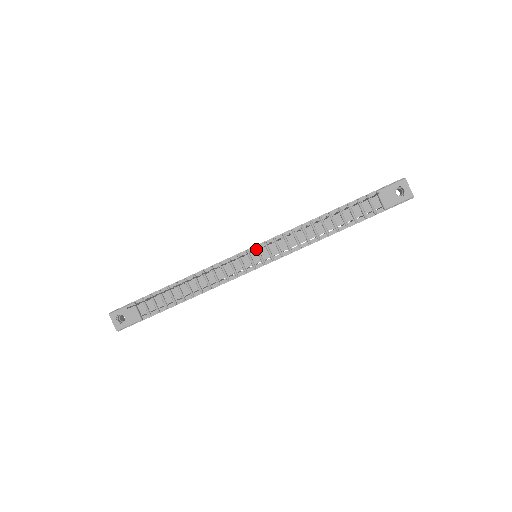
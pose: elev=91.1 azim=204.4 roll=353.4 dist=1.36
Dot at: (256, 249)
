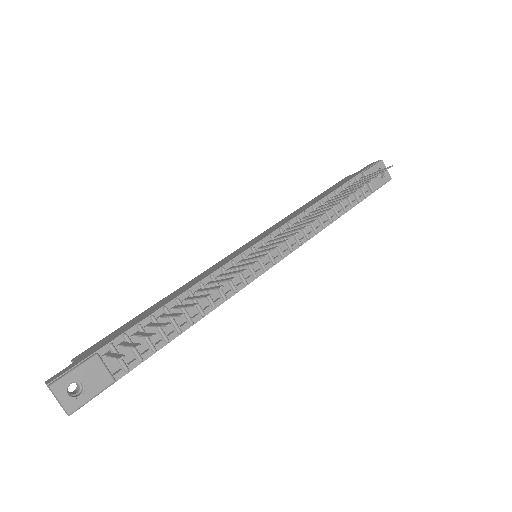
Dot at: (263, 244)
